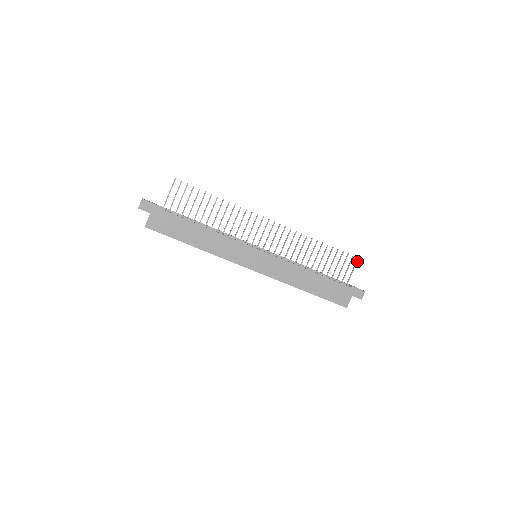
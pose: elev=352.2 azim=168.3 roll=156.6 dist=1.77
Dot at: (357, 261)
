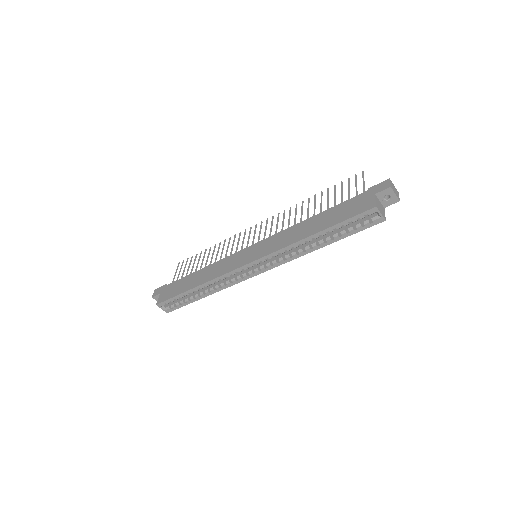
Dot at: (363, 174)
